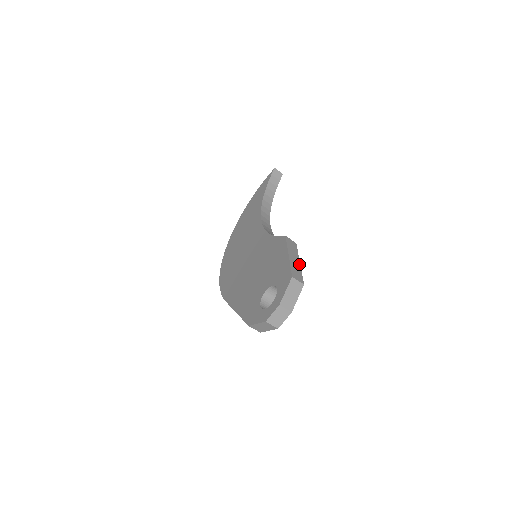
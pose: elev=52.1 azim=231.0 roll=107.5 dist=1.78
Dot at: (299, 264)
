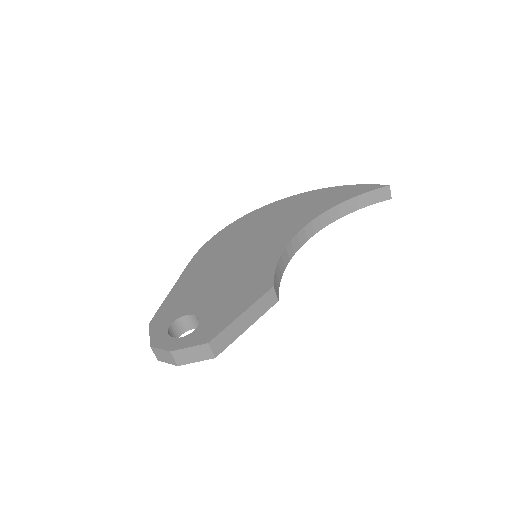
Dot at: (244, 330)
